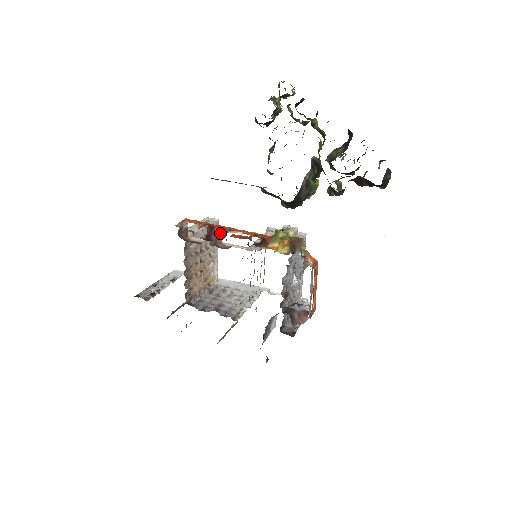
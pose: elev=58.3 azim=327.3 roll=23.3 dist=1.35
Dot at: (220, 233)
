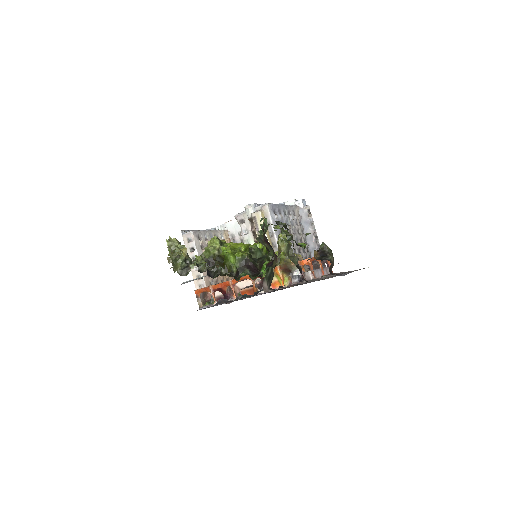
Dot at: (228, 287)
